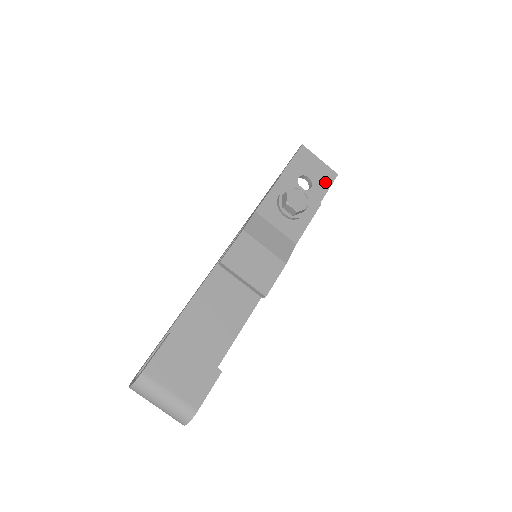
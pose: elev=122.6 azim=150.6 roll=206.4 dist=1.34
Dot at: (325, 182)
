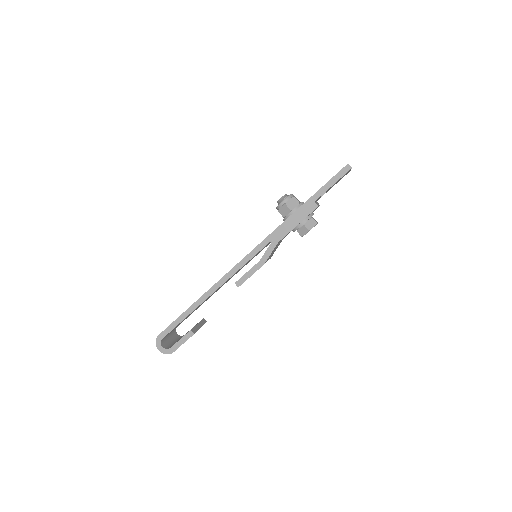
Dot at: occluded
